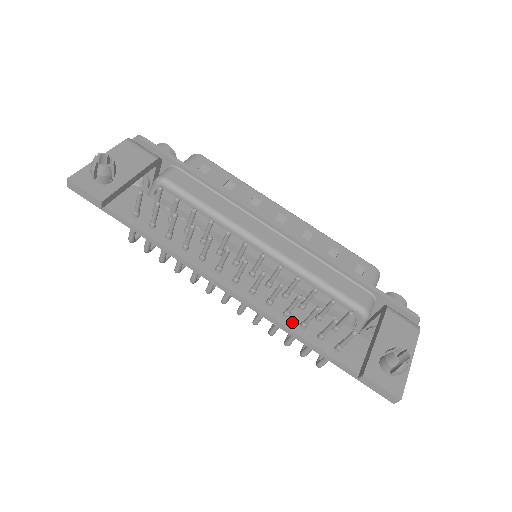
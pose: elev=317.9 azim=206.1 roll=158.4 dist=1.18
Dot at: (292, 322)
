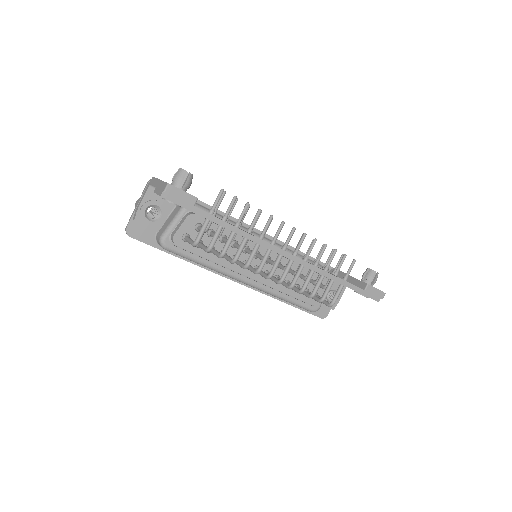
Dot at: occluded
